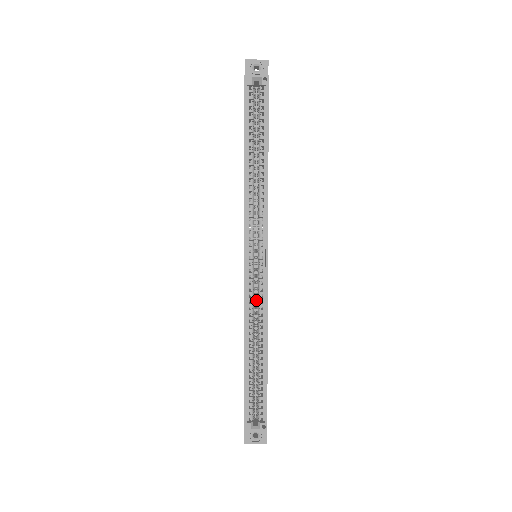
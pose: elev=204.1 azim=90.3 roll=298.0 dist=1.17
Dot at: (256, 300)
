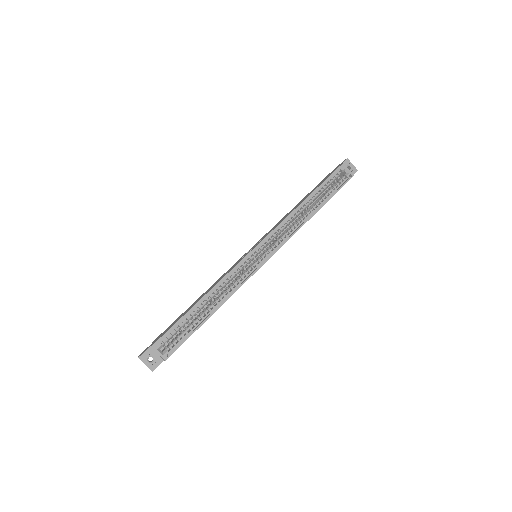
Dot at: (237, 276)
